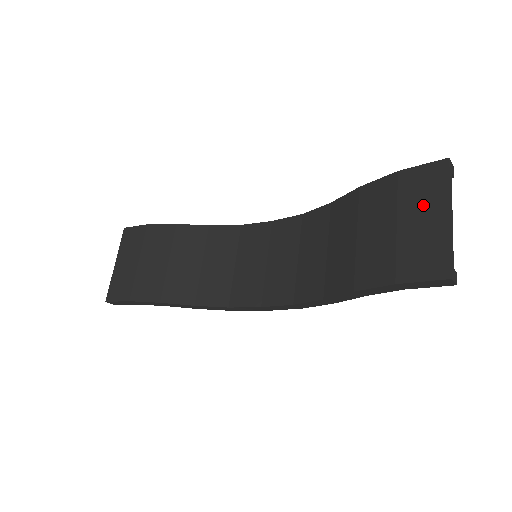
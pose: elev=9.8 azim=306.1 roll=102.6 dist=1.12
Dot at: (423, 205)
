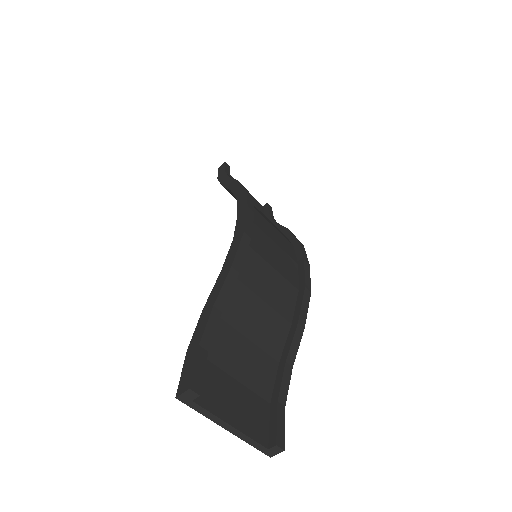
Dot at: occluded
